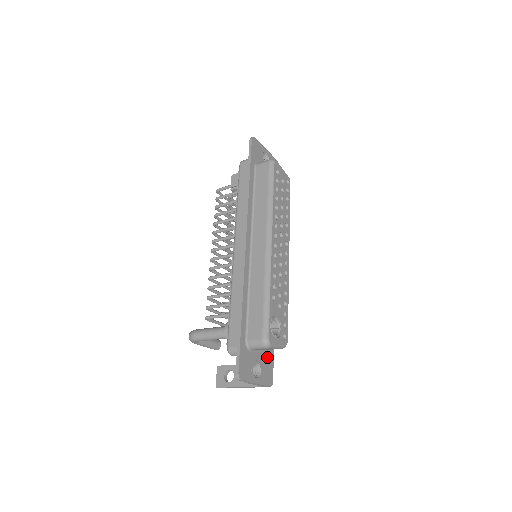
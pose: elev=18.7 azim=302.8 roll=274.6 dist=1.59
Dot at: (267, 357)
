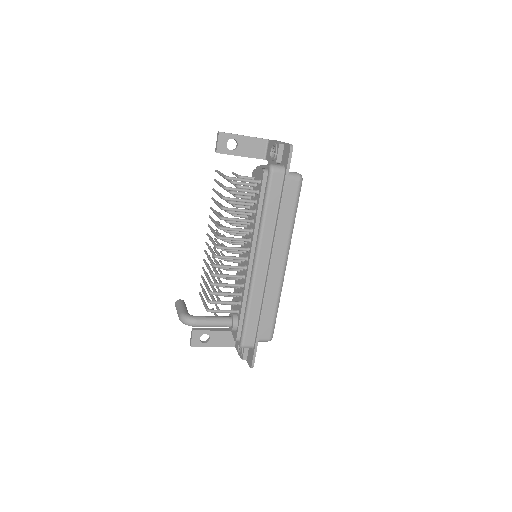
Dot at: occluded
